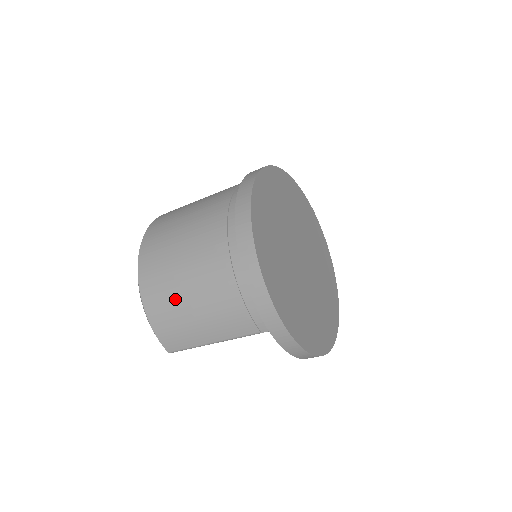
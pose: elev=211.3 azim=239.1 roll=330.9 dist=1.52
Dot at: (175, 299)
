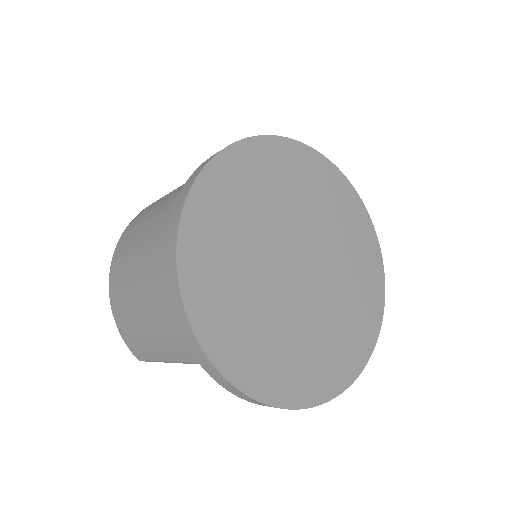
Dot at: (128, 302)
